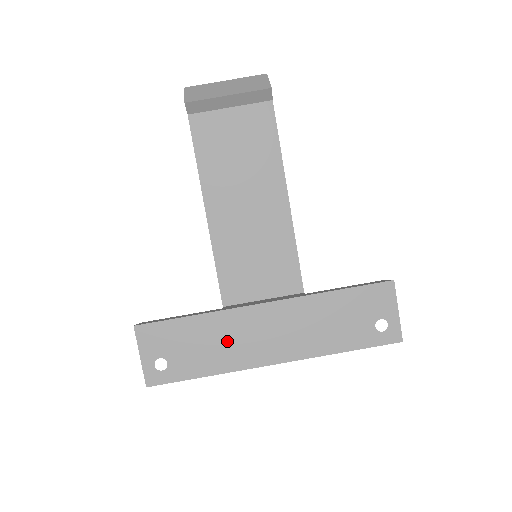
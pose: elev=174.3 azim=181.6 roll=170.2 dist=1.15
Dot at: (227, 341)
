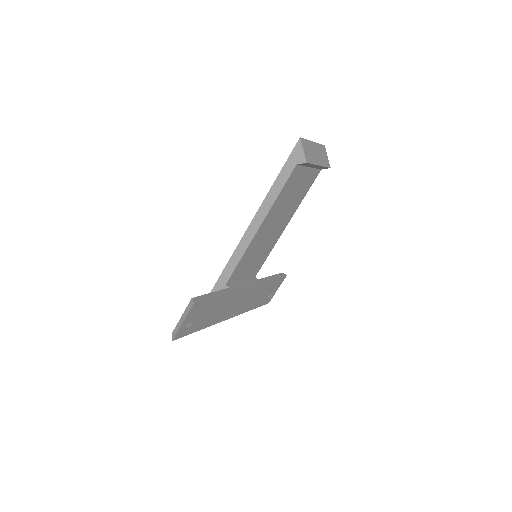
Dot at: (222, 309)
